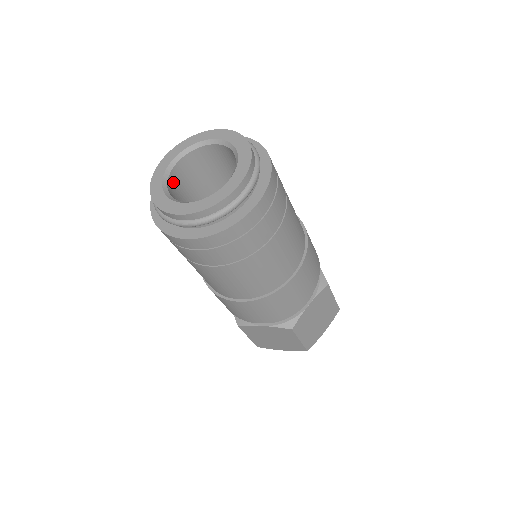
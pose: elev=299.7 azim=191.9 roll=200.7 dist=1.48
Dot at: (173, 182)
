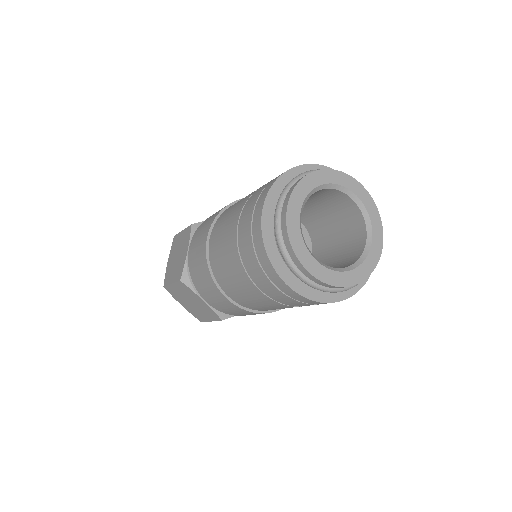
Dot at: occluded
